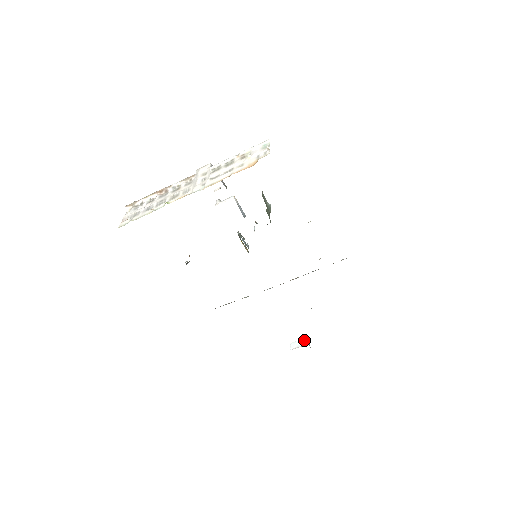
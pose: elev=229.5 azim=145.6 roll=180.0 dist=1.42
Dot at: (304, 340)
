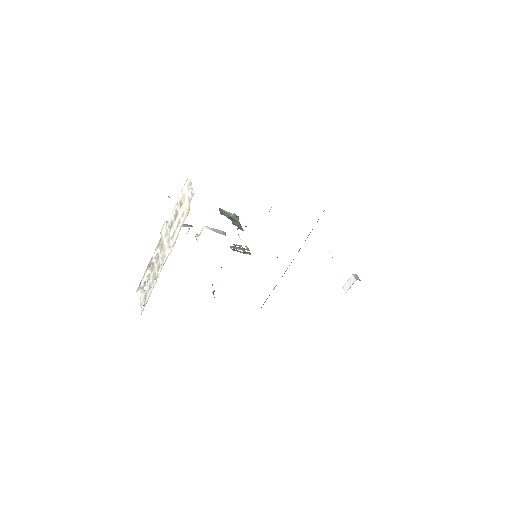
Dot at: (351, 278)
